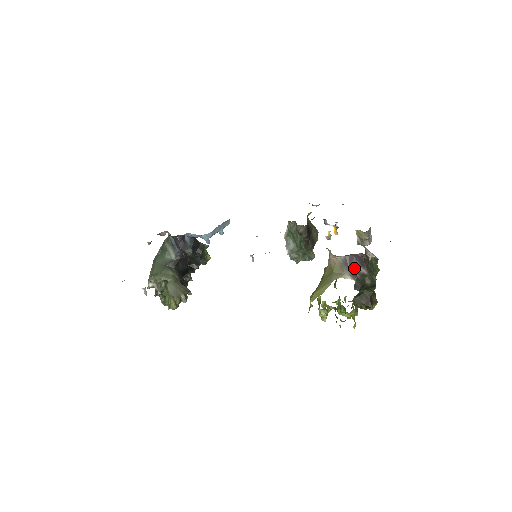
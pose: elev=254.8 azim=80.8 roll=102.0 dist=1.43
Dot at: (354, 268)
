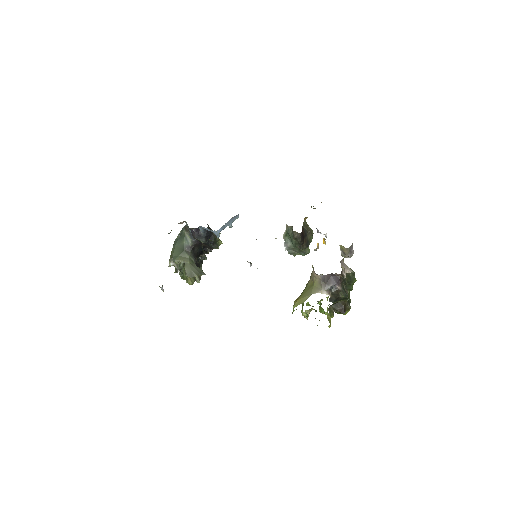
Dot at: (330, 285)
